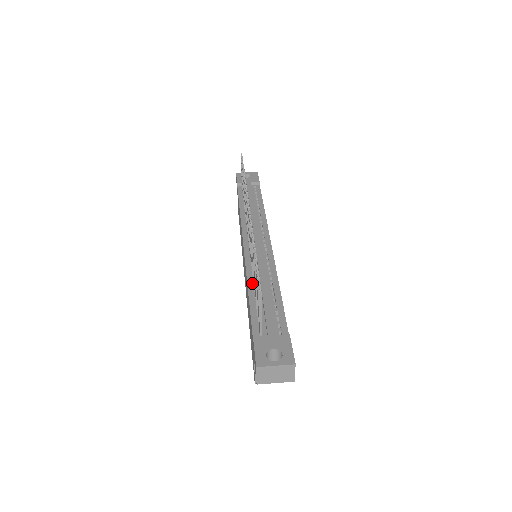
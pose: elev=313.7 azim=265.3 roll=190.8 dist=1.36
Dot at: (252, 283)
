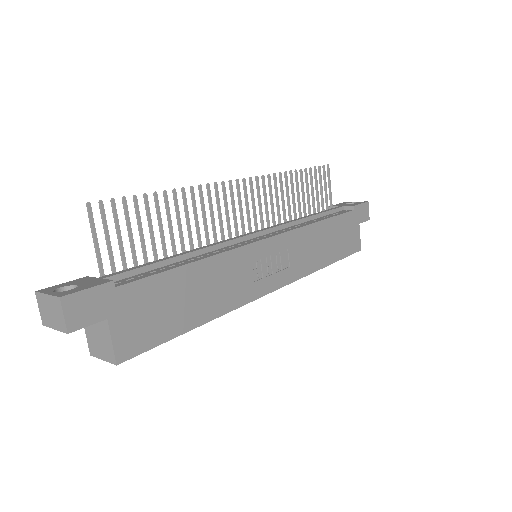
Dot at: occluded
